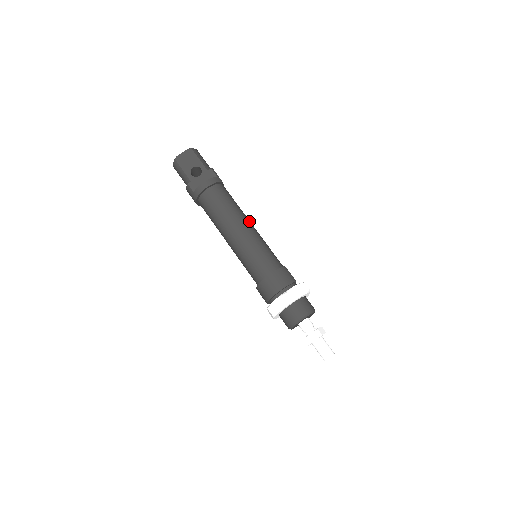
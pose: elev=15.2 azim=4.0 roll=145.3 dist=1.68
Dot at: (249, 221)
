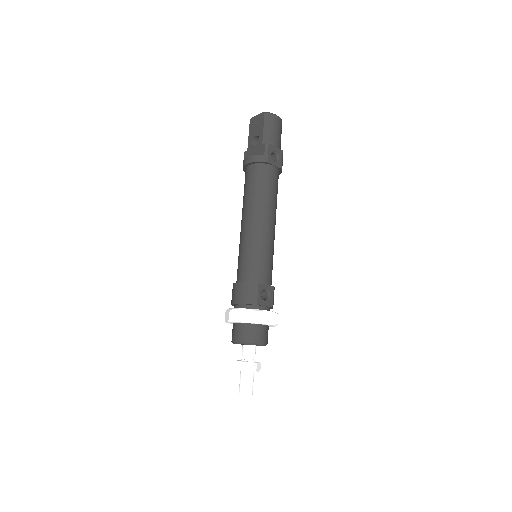
Dot at: (265, 217)
